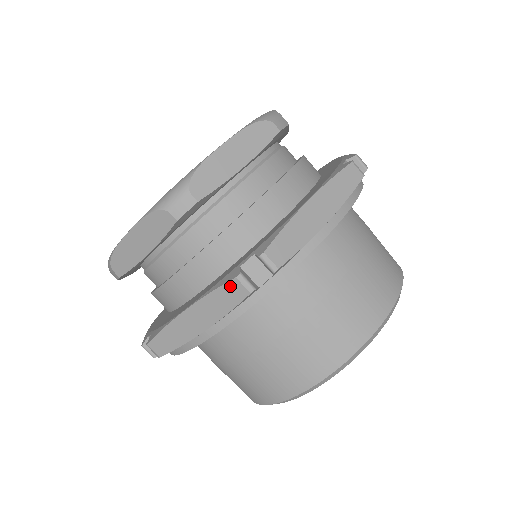
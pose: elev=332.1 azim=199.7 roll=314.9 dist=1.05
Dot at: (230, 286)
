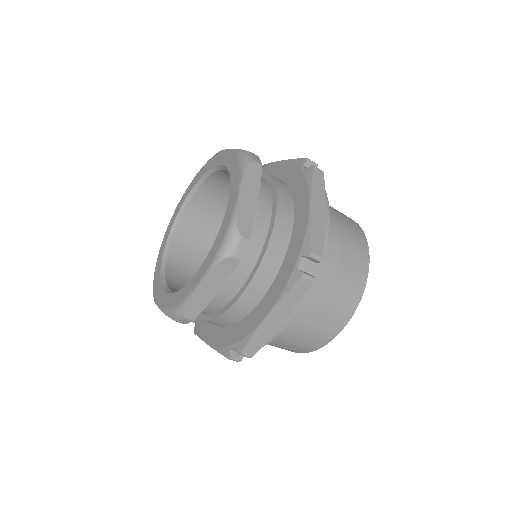
Dot at: (315, 173)
